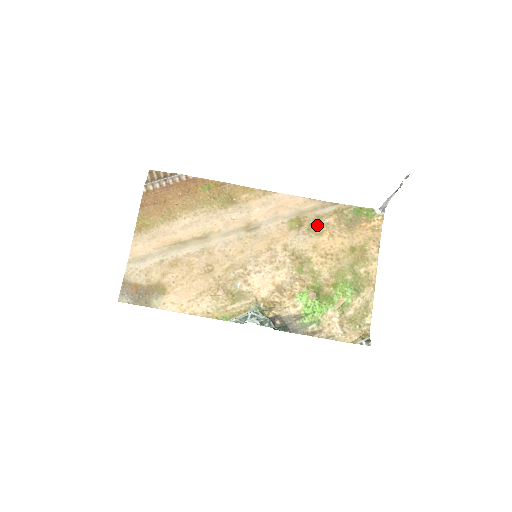
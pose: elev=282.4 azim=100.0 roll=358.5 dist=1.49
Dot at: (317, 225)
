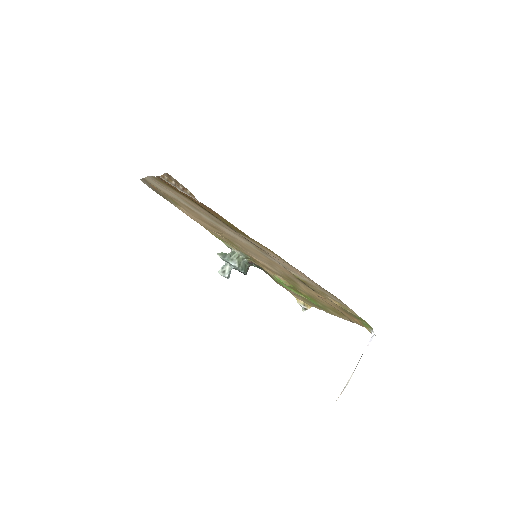
Dot at: (319, 292)
